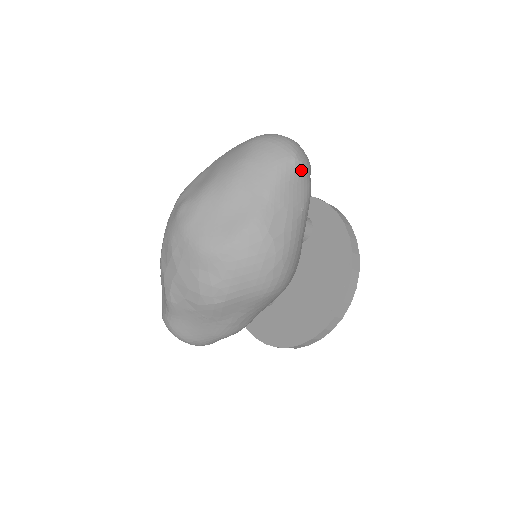
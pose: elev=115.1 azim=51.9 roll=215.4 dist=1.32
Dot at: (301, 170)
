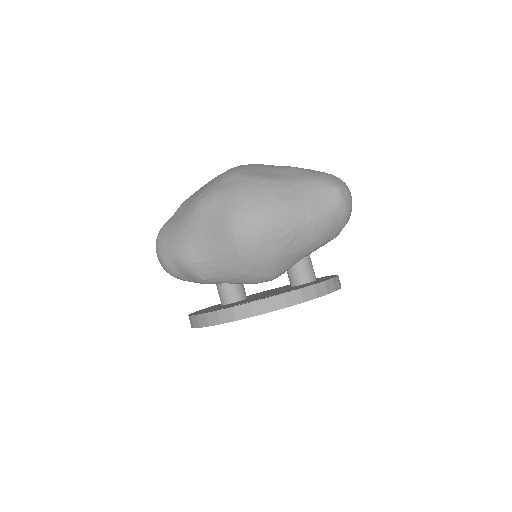
Dot at: (335, 195)
